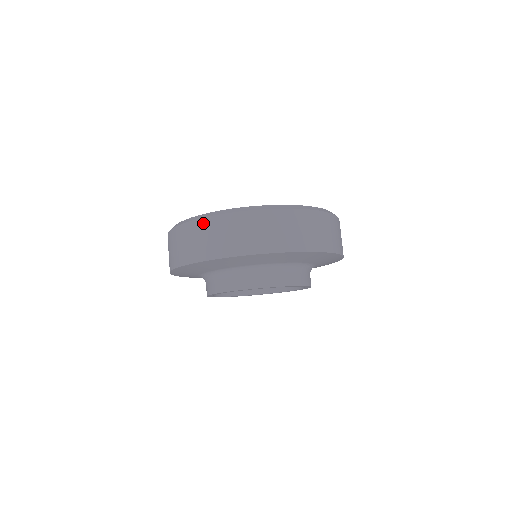
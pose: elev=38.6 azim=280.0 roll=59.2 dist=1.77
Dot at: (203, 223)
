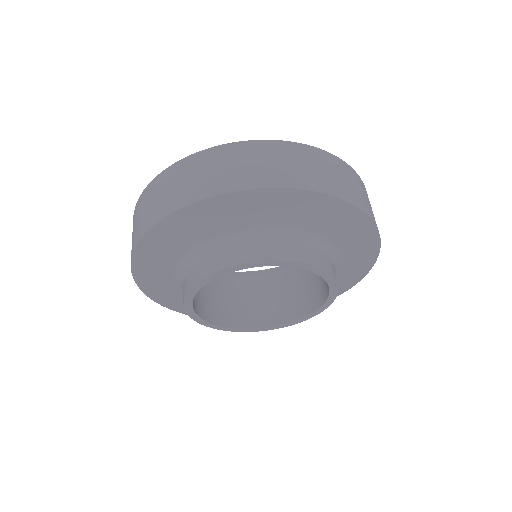
Dot at: (289, 146)
